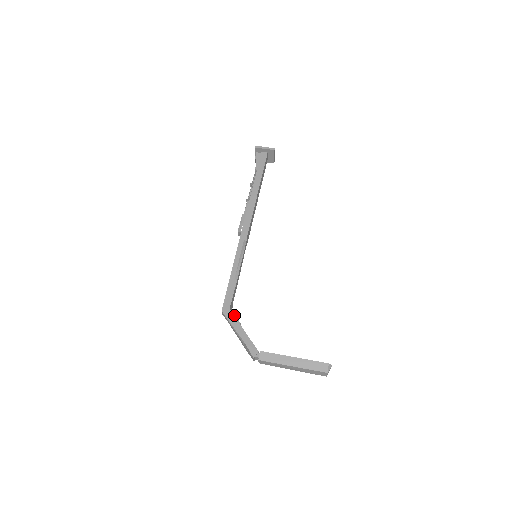
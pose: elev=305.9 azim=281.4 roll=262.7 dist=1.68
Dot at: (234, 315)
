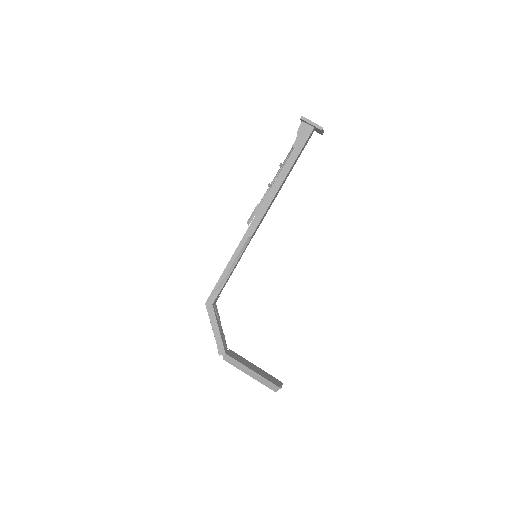
Dot at: (215, 310)
